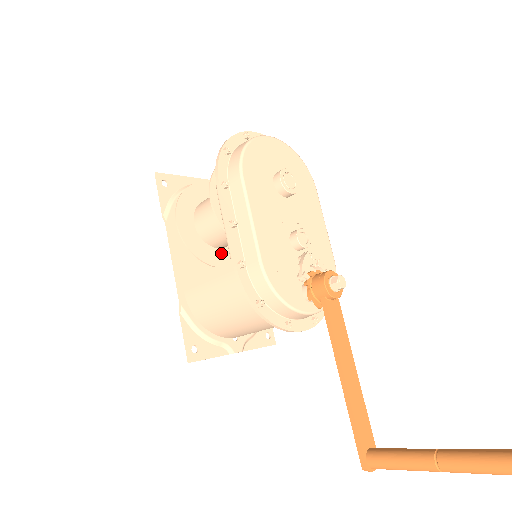
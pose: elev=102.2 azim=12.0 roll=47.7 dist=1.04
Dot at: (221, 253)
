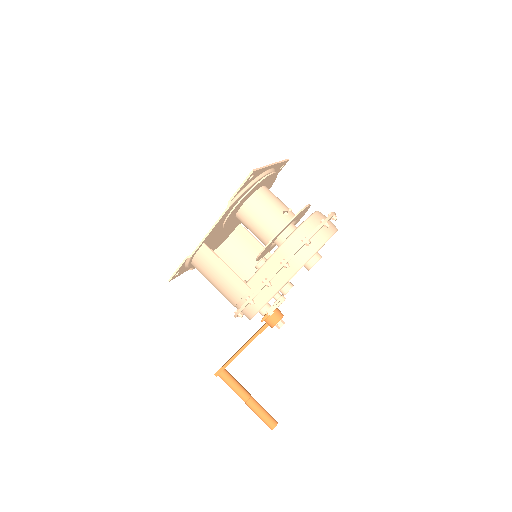
Dot at: (237, 219)
